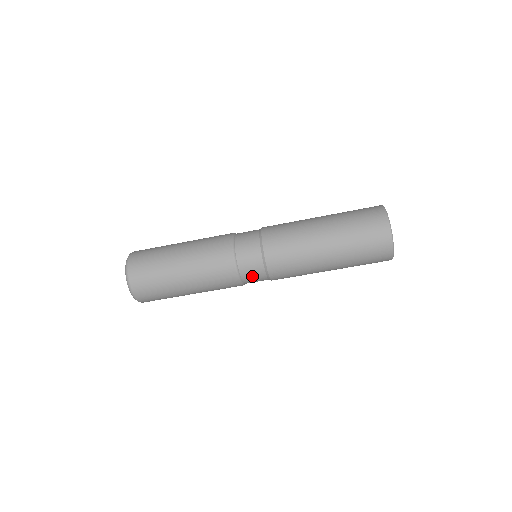
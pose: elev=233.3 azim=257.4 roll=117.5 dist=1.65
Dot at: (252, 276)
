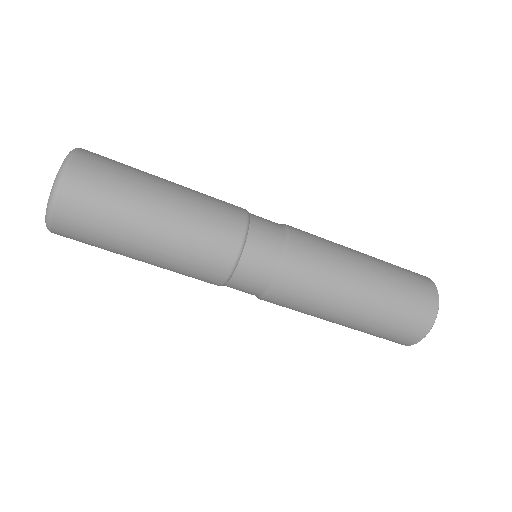
Dot at: (243, 287)
